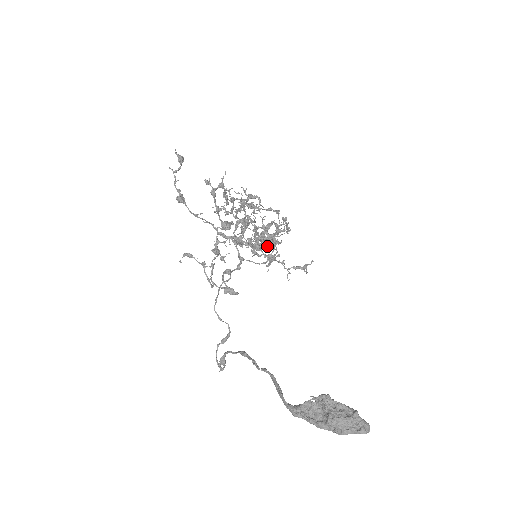
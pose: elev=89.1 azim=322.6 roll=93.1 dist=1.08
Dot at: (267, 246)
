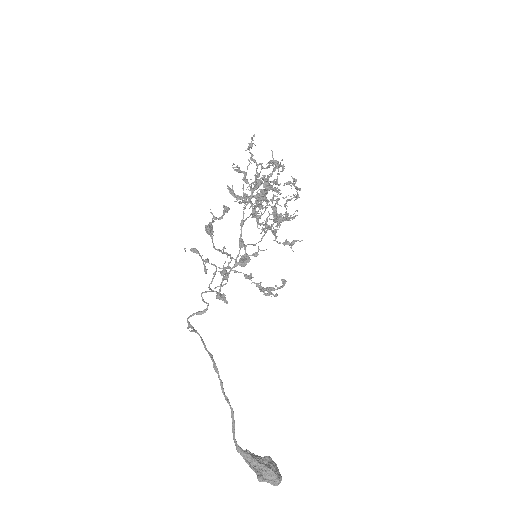
Dot at: (271, 296)
